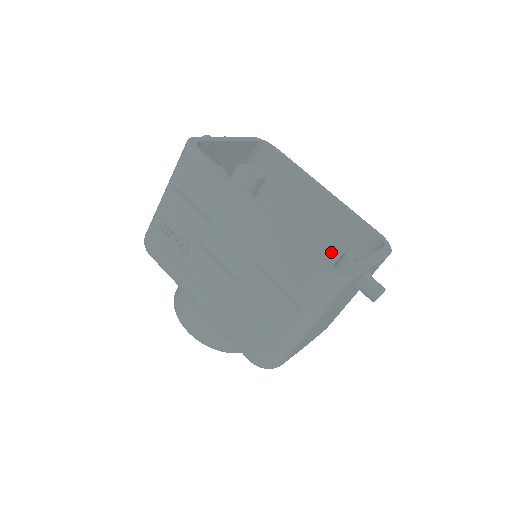
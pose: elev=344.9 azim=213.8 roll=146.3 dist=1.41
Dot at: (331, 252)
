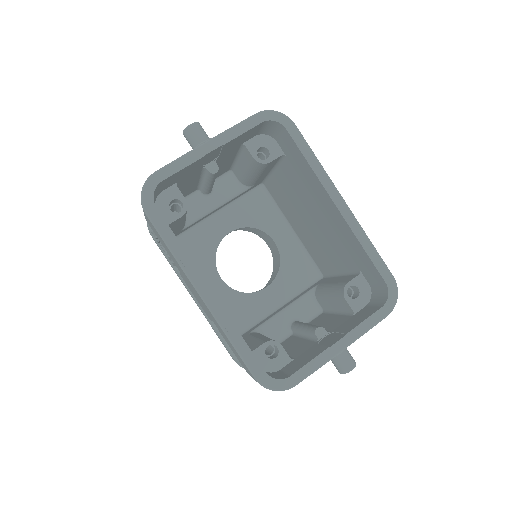
Dot at: (344, 261)
